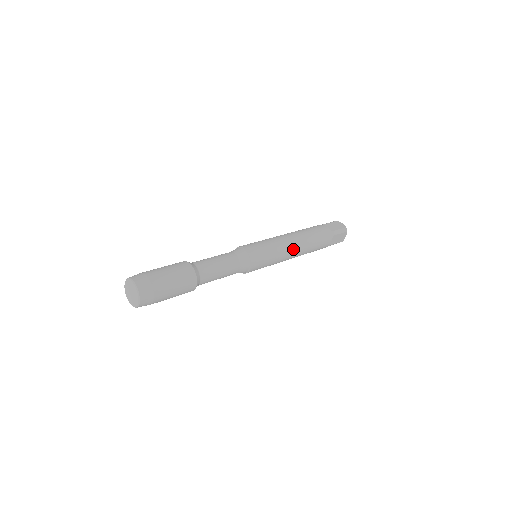
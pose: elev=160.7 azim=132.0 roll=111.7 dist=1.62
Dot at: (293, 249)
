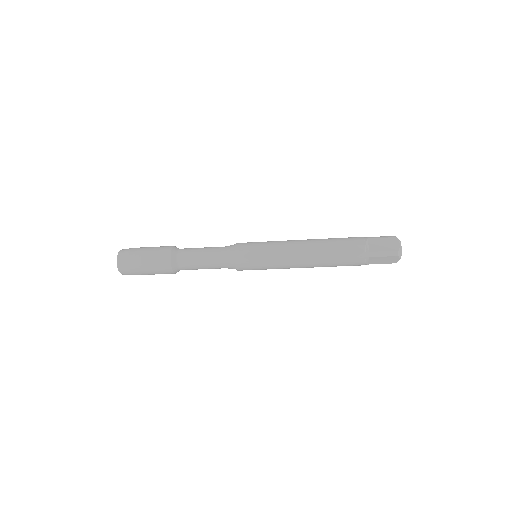
Dot at: (297, 242)
